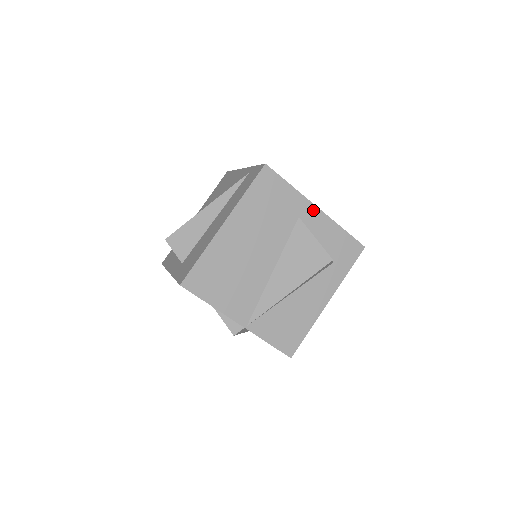
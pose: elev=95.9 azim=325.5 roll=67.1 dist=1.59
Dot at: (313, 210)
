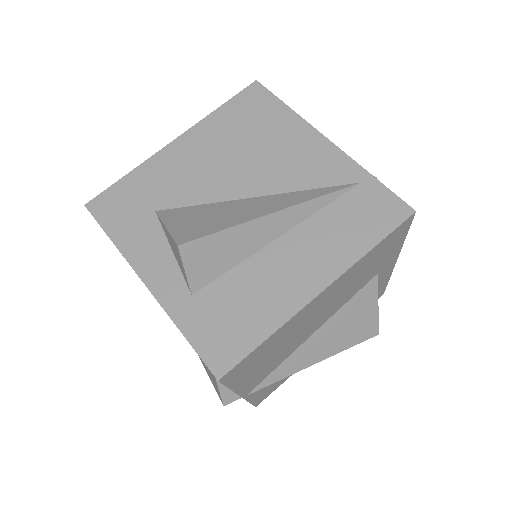
Dot at: (392, 264)
